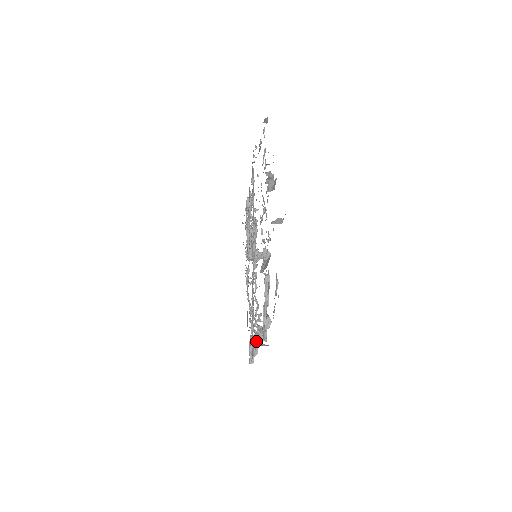
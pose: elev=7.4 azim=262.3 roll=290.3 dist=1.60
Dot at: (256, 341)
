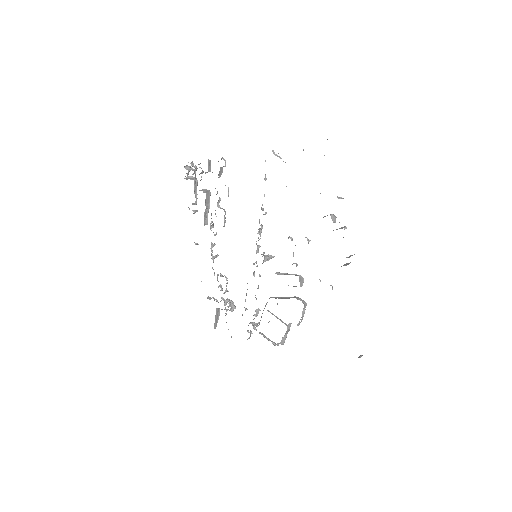
Dot at: occluded
